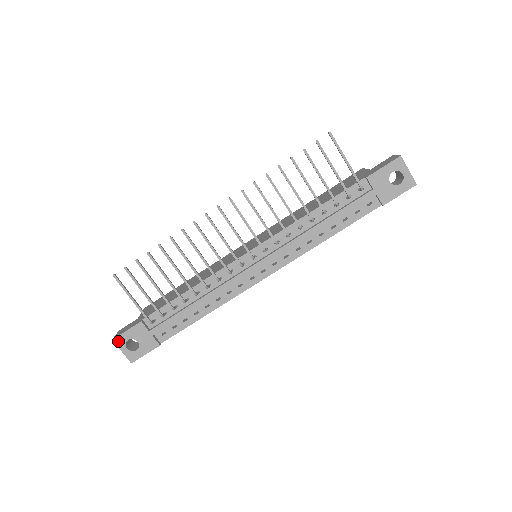
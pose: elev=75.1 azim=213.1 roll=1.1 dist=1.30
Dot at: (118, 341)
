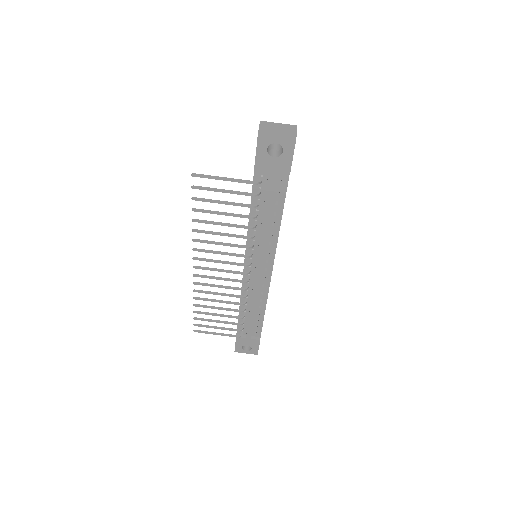
Dot at: (238, 351)
